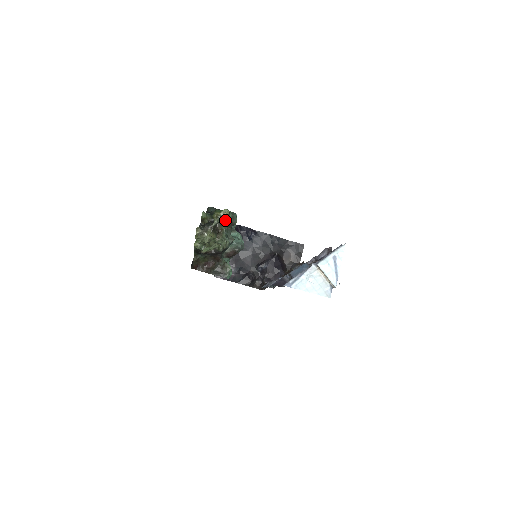
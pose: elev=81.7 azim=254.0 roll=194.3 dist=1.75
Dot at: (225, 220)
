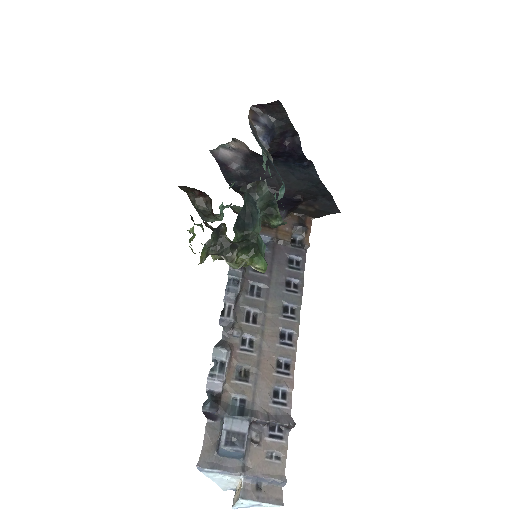
Dot at: occluded
